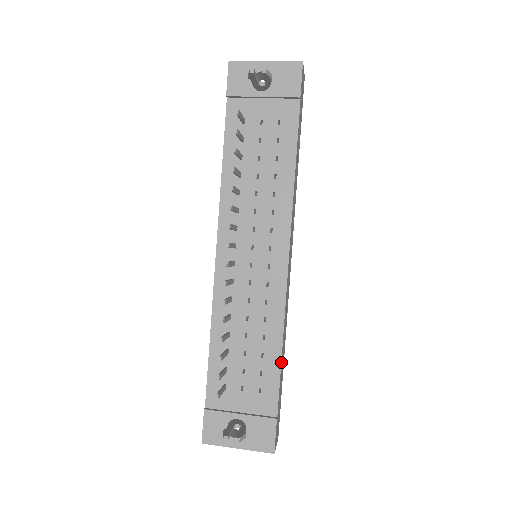
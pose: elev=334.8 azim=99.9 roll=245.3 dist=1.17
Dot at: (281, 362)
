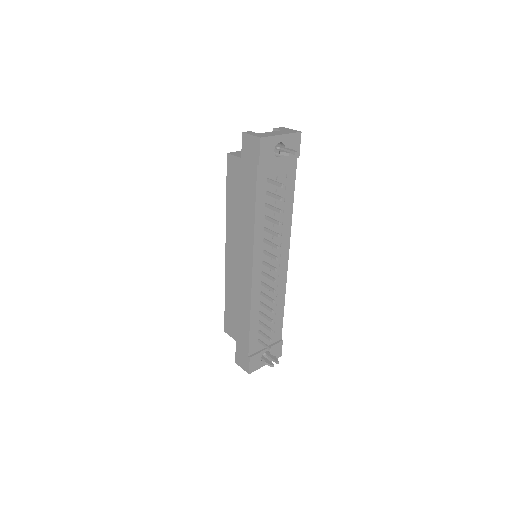
Dot at: (283, 312)
